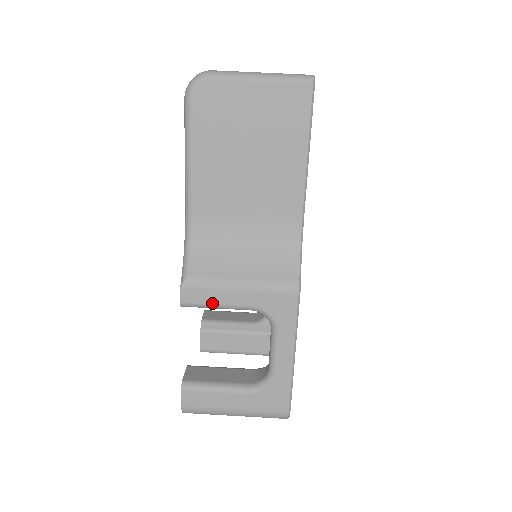
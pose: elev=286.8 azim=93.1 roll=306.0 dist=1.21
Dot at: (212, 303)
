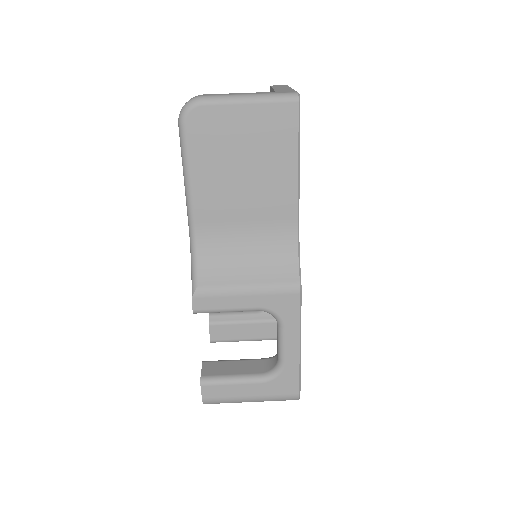
Dot at: (222, 308)
